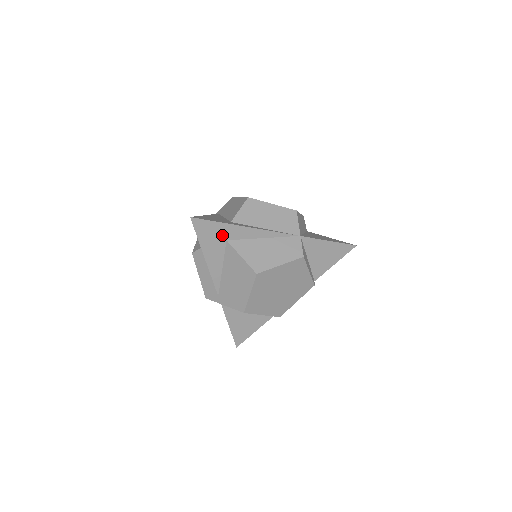
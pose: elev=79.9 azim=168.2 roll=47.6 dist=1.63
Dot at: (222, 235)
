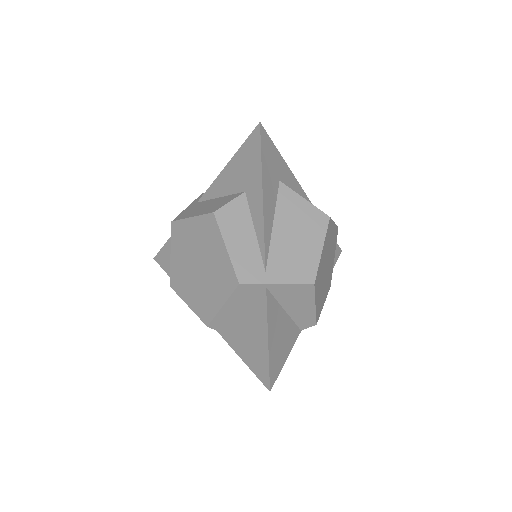
Dot at: (277, 170)
